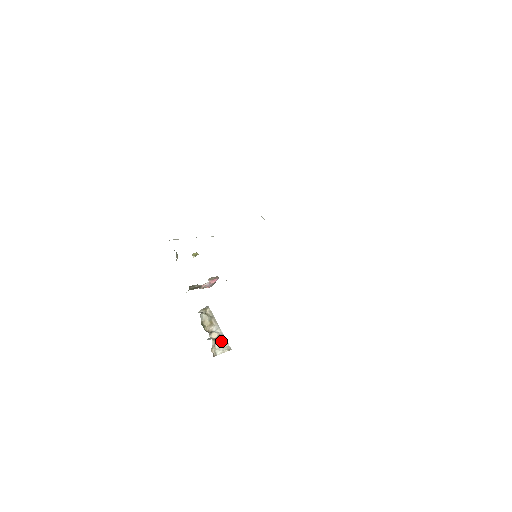
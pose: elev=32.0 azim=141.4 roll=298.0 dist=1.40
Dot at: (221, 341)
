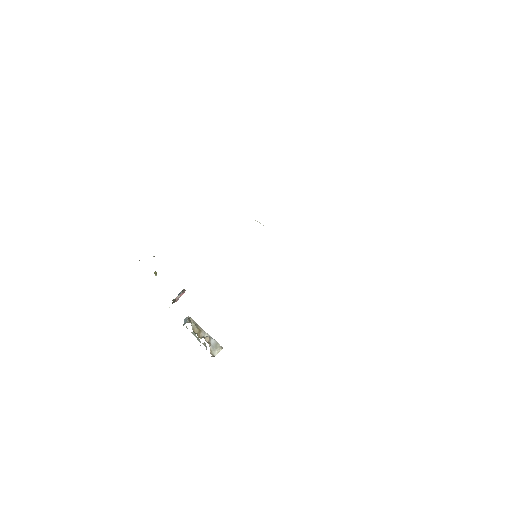
Dot at: (212, 343)
